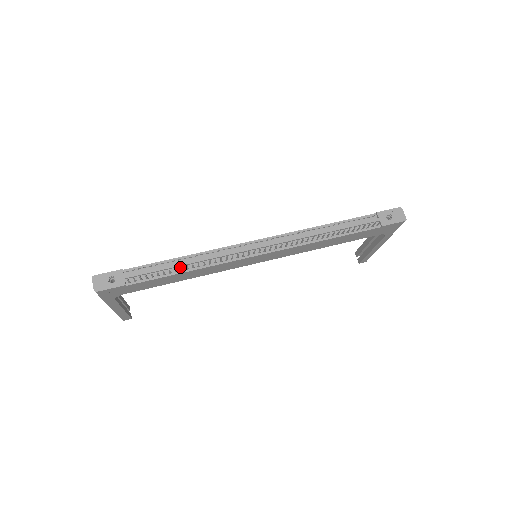
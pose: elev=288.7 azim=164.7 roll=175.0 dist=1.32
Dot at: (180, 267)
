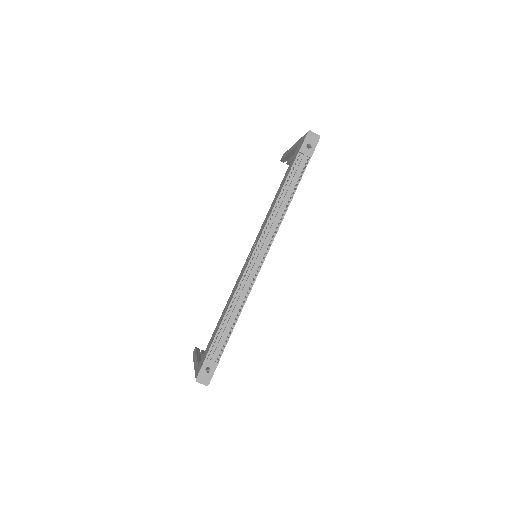
Dot at: occluded
